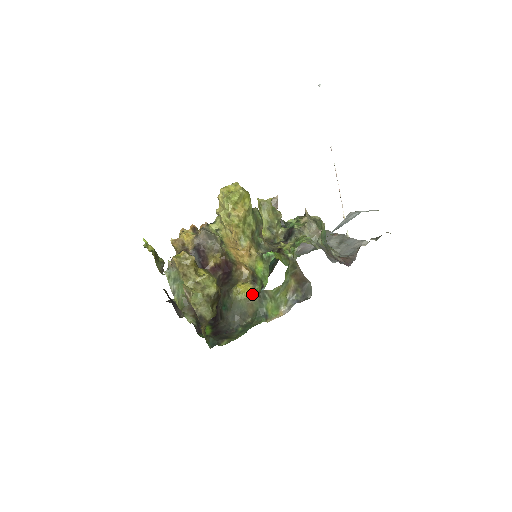
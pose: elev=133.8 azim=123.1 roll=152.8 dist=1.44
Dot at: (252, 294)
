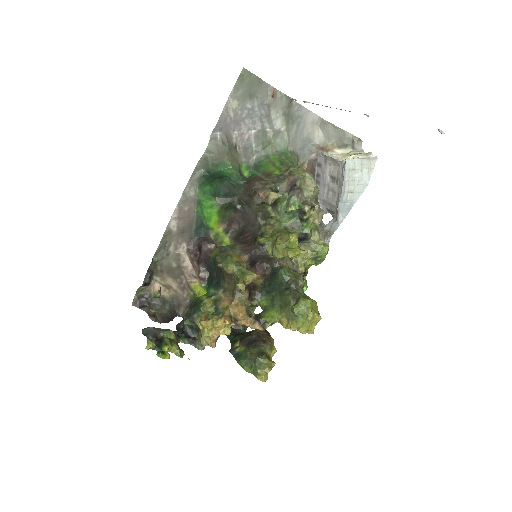
Dot at: occluded
